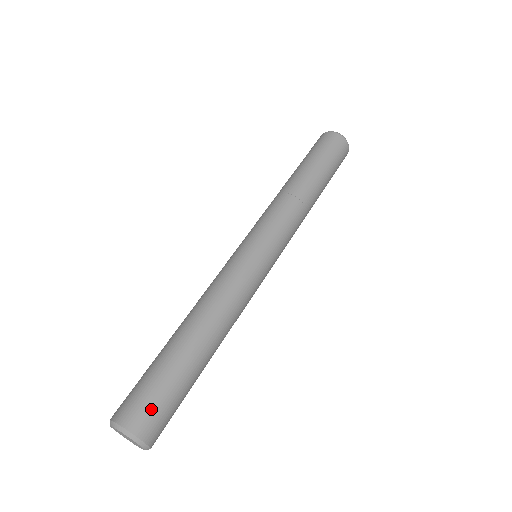
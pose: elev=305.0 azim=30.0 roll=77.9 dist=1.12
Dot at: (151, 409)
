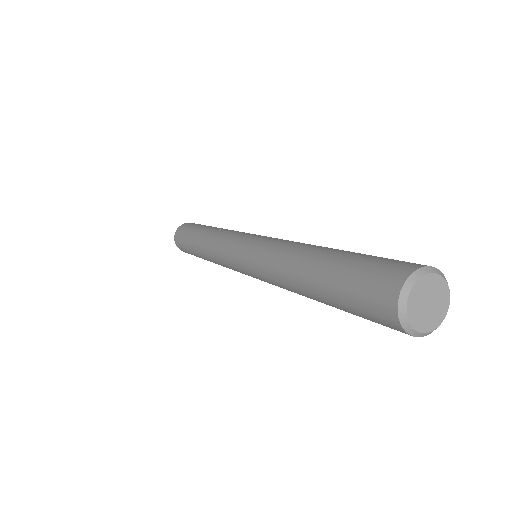
Dot at: (391, 262)
